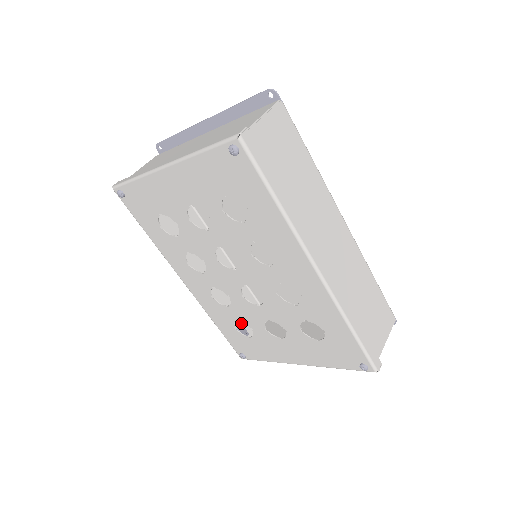
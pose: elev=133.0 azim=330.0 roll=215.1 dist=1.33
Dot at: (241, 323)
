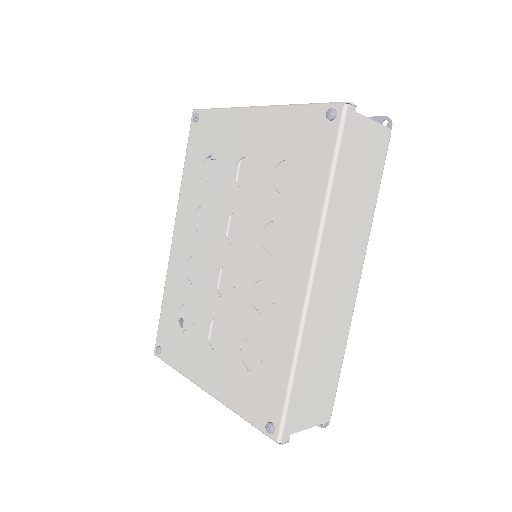
Dot at: (183, 323)
